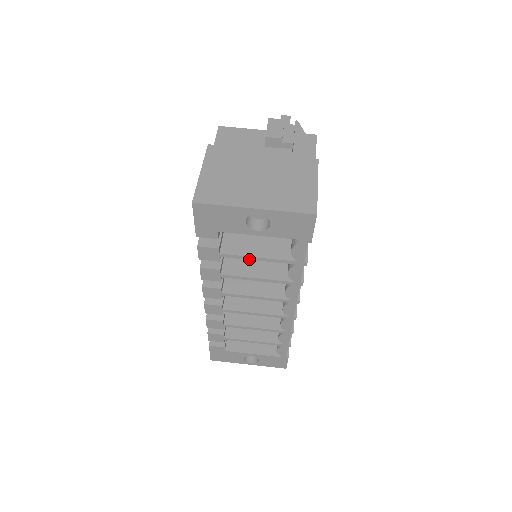
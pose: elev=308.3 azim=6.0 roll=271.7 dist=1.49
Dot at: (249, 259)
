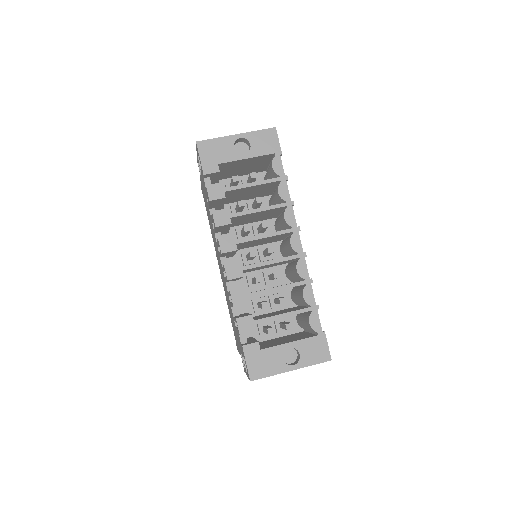
Dot at: (246, 187)
